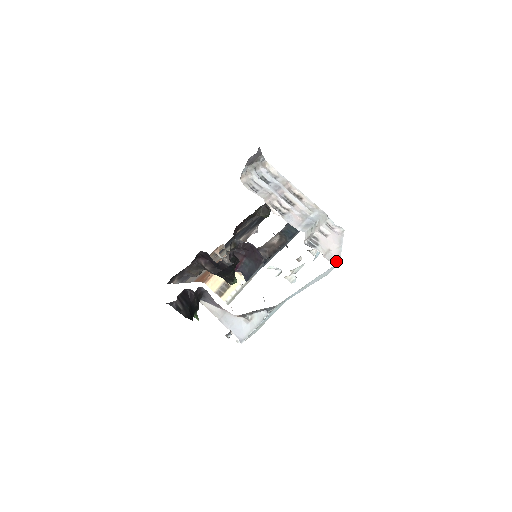
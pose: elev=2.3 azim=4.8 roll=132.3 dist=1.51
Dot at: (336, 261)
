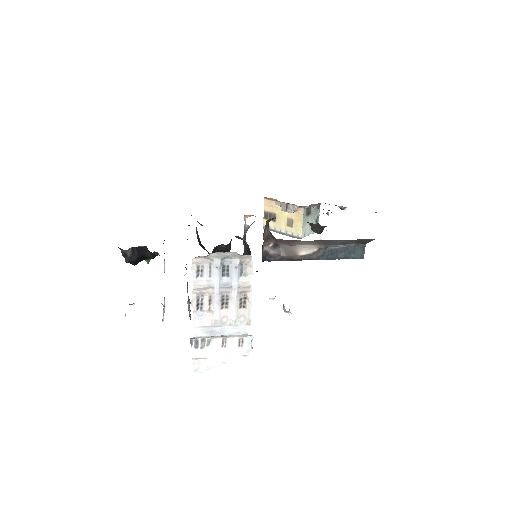
Dot at: (199, 369)
